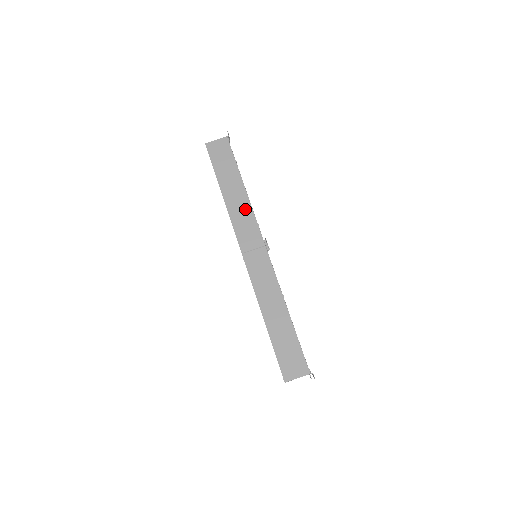
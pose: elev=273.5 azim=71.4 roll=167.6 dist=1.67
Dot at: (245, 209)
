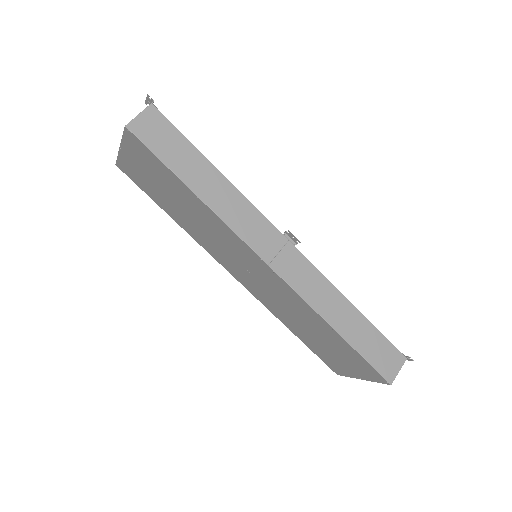
Dot at: (239, 203)
